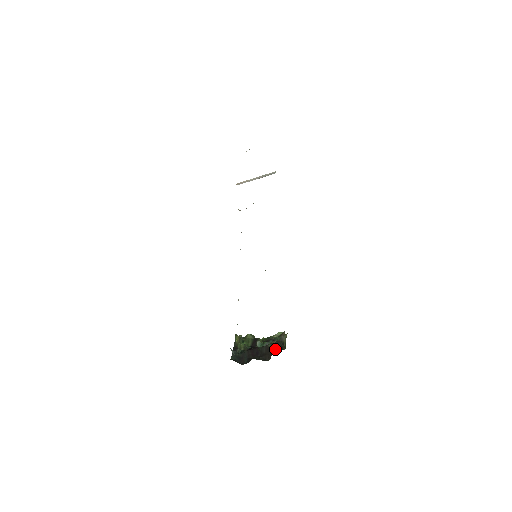
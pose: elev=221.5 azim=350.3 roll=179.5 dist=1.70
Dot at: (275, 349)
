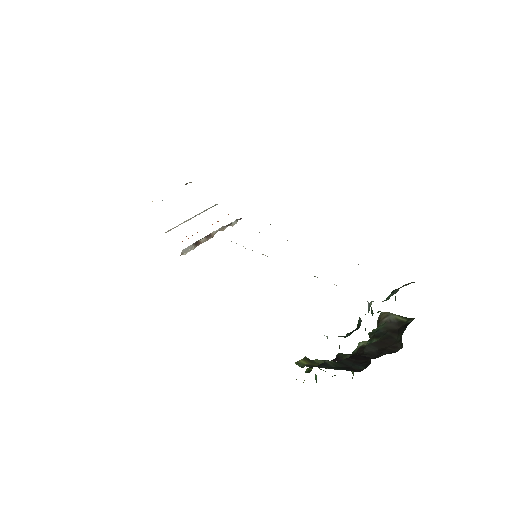
Dot at: (393, 334)
